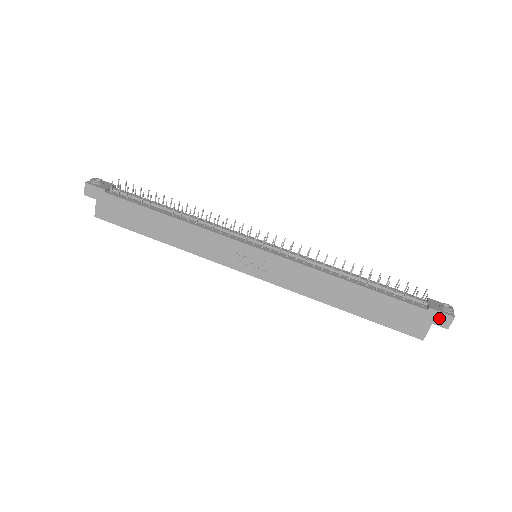
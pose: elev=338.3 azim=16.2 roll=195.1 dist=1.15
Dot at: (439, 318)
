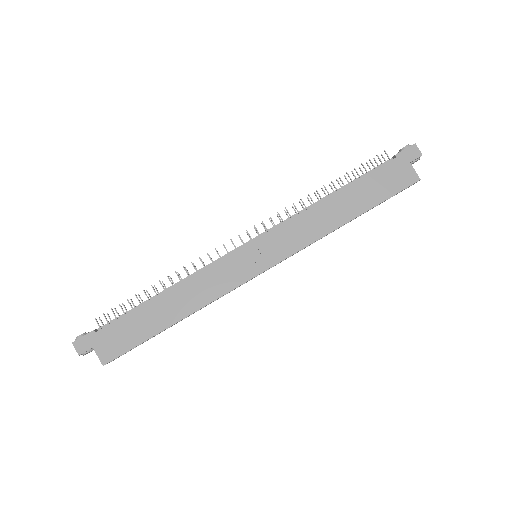
Dot at: (409, 154)
